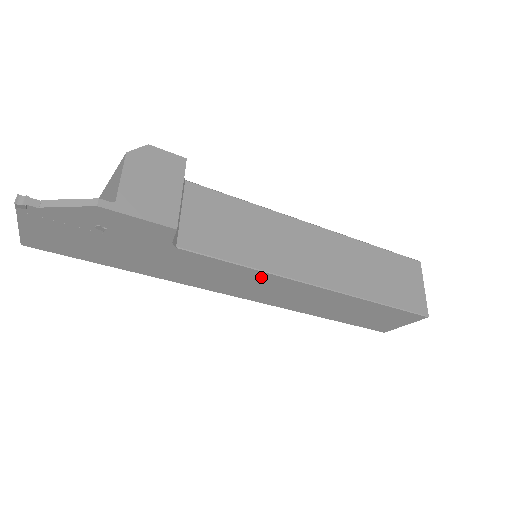
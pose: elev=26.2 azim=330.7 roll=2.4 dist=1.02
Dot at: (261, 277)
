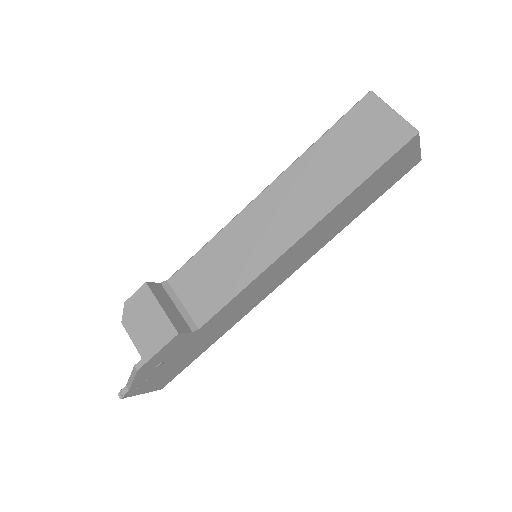
Dot at: (264, 276)
